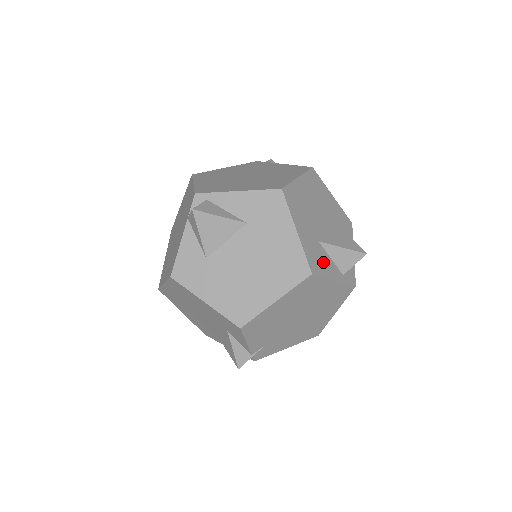
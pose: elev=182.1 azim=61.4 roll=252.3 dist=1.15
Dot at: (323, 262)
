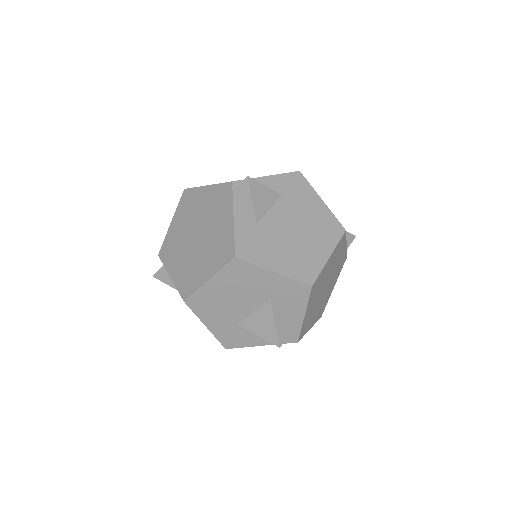
Dot at: (243, 337)
